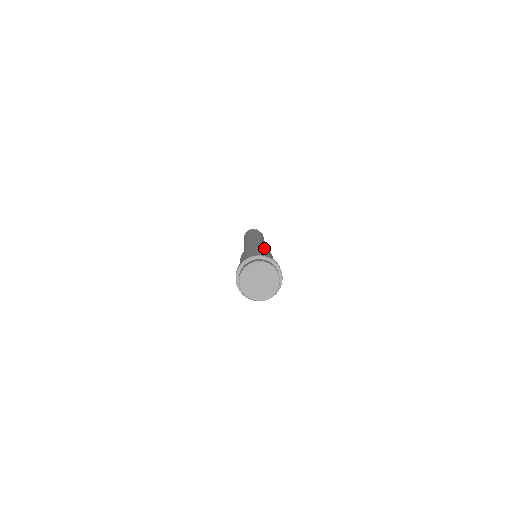
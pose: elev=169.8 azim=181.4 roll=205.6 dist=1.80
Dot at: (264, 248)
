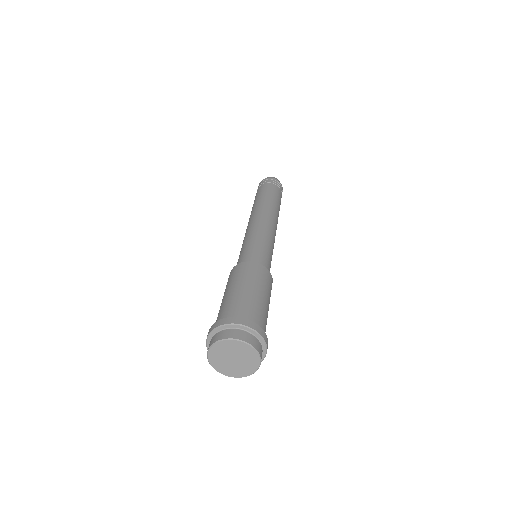
Dot at: (241, 270)
